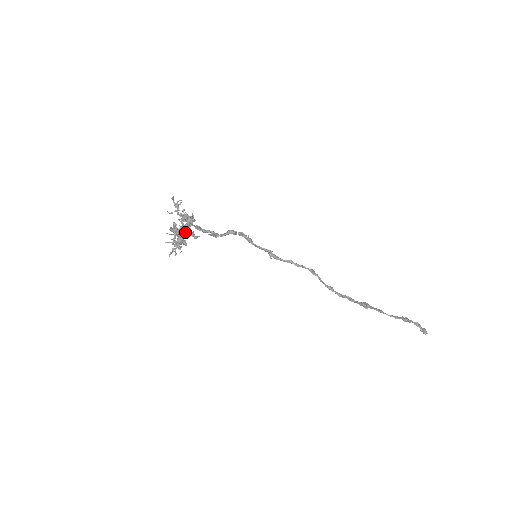
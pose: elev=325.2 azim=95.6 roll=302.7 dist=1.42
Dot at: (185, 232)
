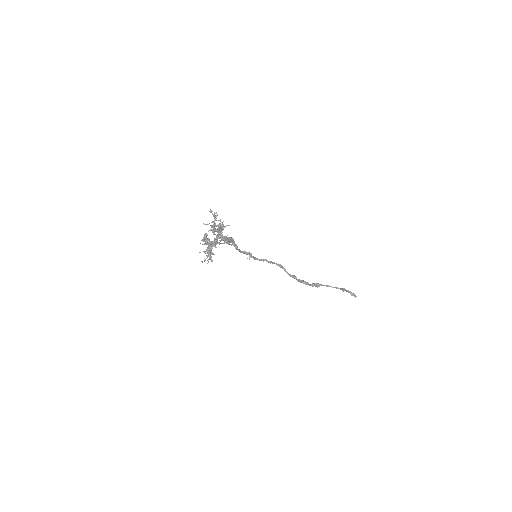
Dot at: (227, 238)
